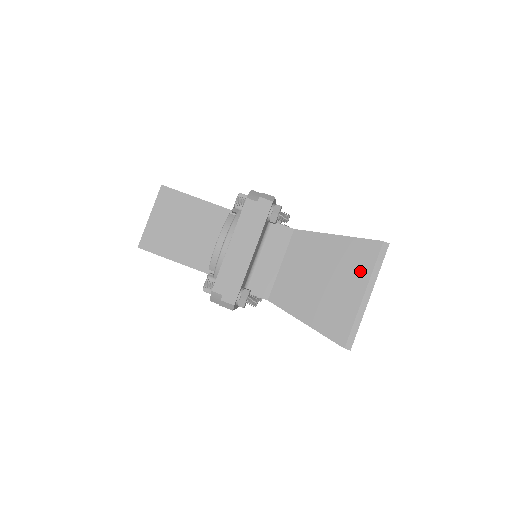
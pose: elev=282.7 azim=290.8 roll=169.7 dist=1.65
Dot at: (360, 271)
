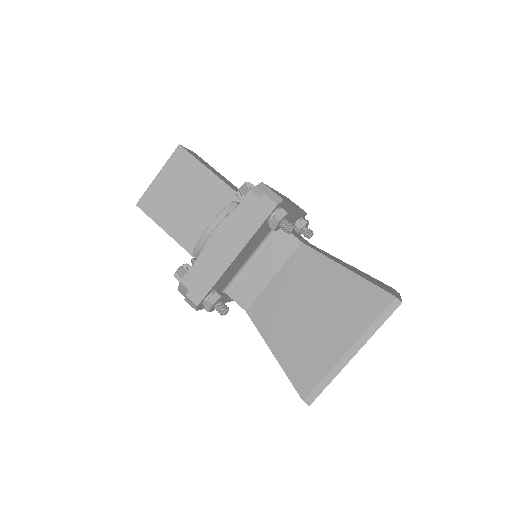
Dot at: (354, 321)
